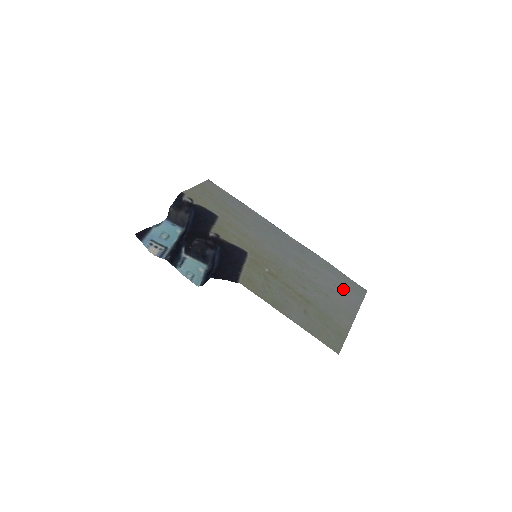
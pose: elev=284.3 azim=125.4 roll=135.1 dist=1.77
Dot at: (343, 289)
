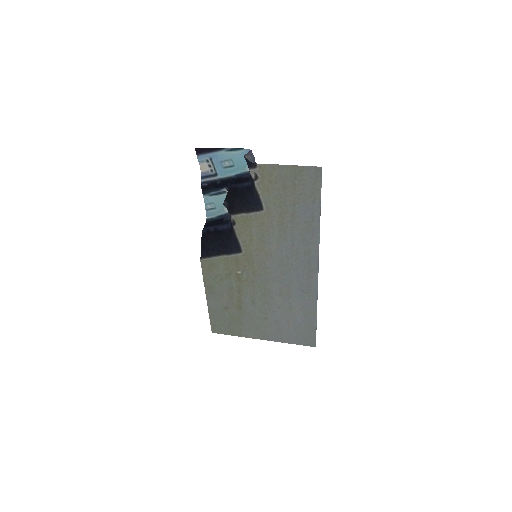
Dot at: (292, 329)
